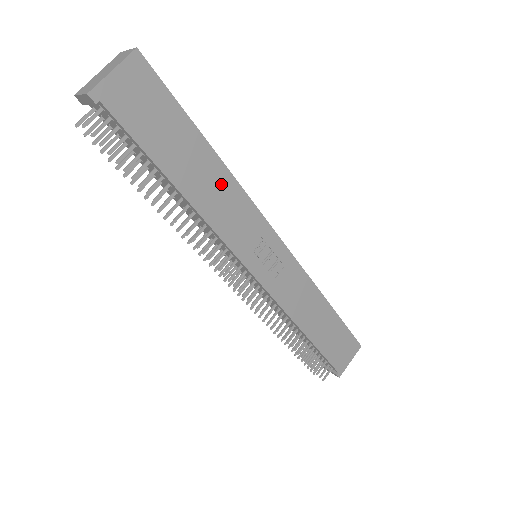
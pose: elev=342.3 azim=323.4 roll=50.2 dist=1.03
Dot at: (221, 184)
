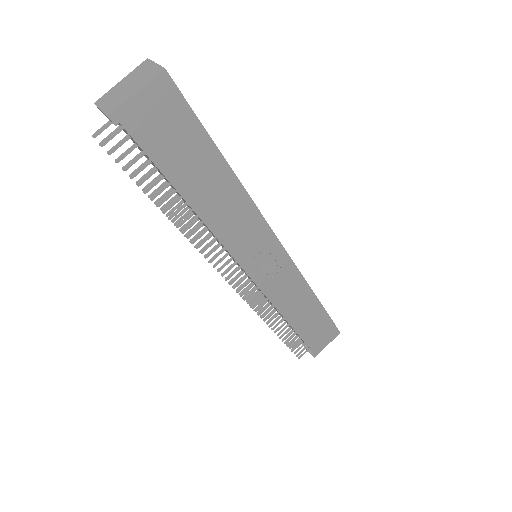
Dot at: (232, 198)
